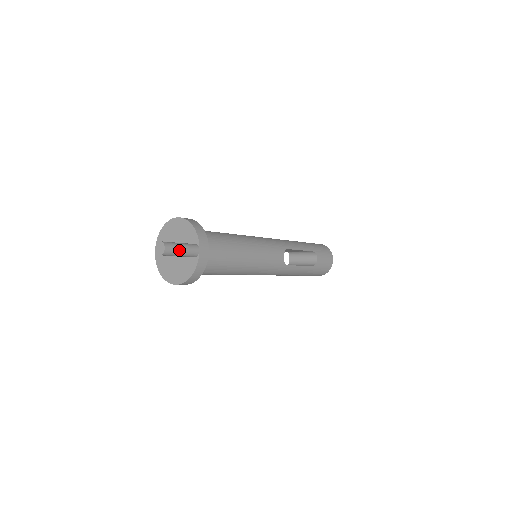
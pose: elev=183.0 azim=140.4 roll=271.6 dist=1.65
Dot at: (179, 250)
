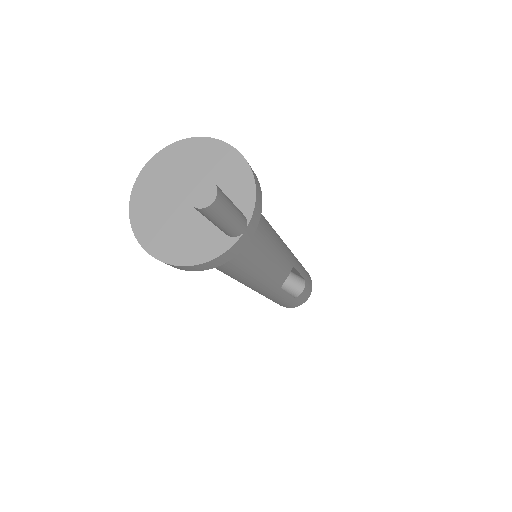
Dot at: (227, 215)
